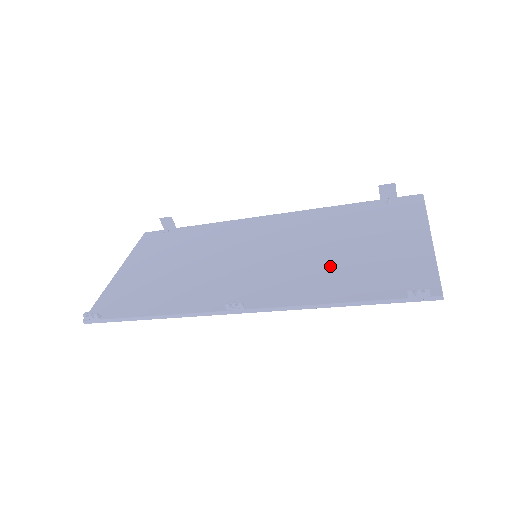
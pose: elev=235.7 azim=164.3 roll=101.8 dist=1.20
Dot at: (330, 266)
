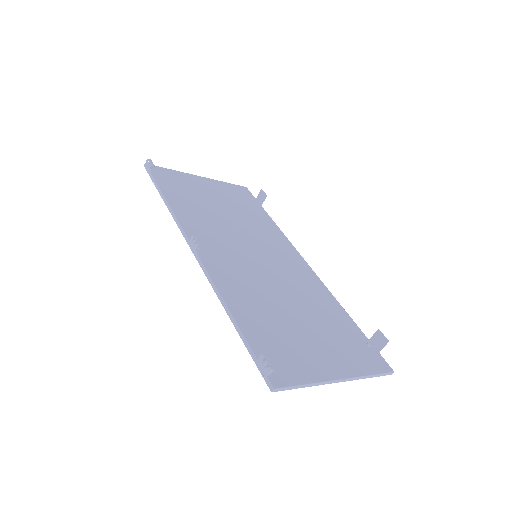
Dot at: (269, 305)
